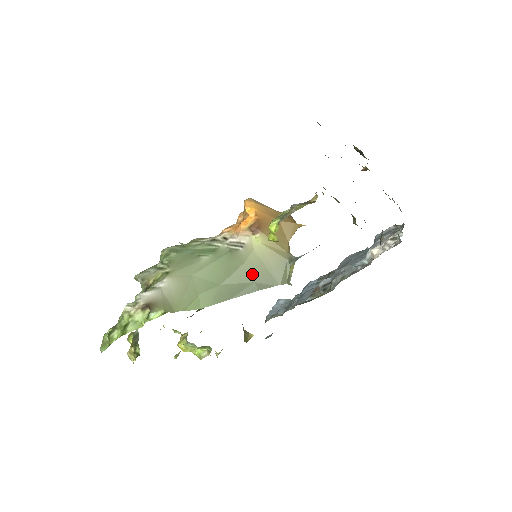
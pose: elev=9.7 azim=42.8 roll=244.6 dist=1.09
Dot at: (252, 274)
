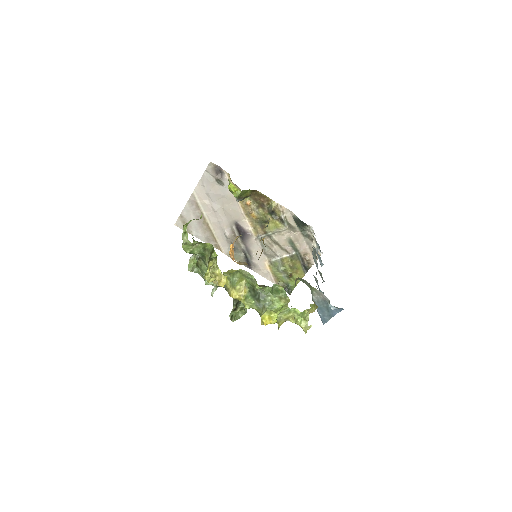
Dot at: occluded
